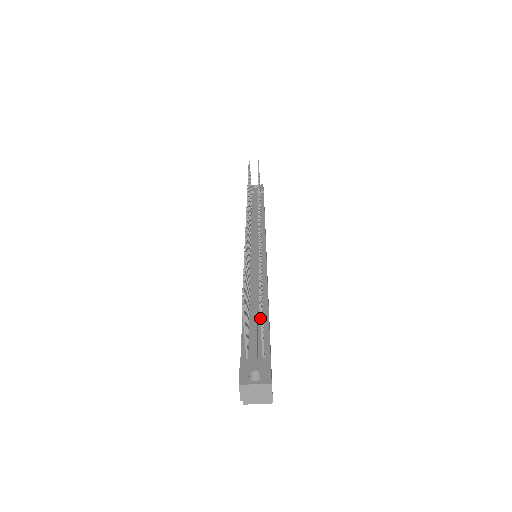
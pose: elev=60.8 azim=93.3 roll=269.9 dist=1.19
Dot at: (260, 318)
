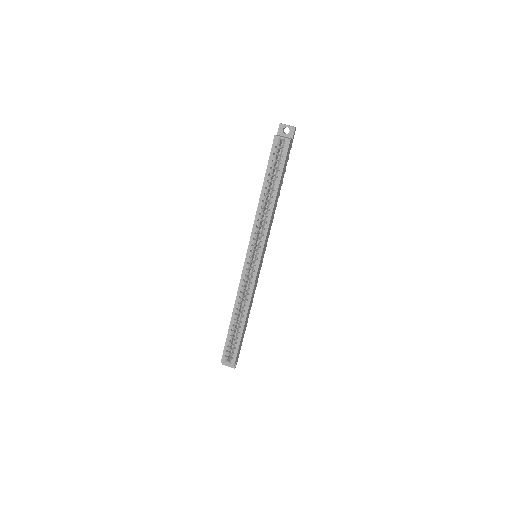
Dot at: occluded
